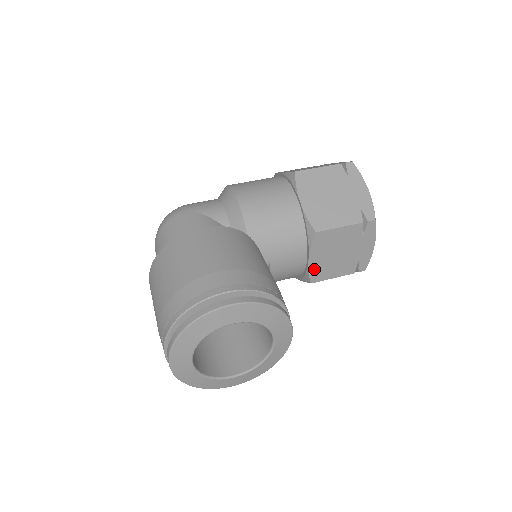
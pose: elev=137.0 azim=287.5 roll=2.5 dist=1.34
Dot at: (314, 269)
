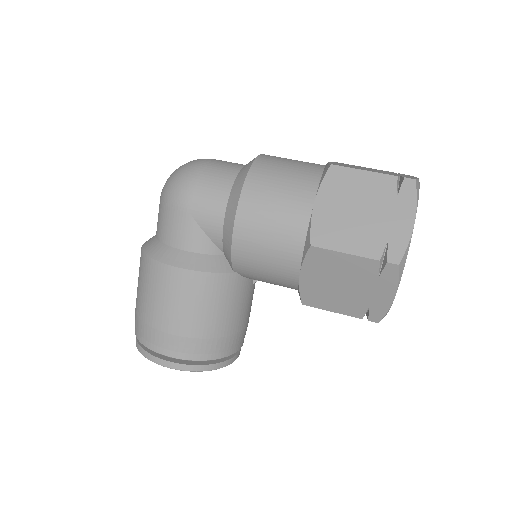
Dot at: occluded
